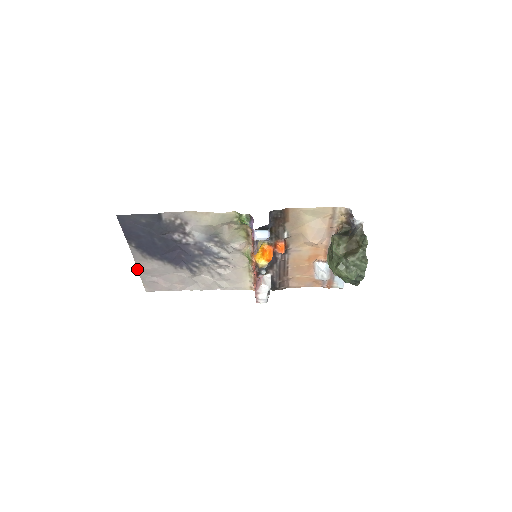
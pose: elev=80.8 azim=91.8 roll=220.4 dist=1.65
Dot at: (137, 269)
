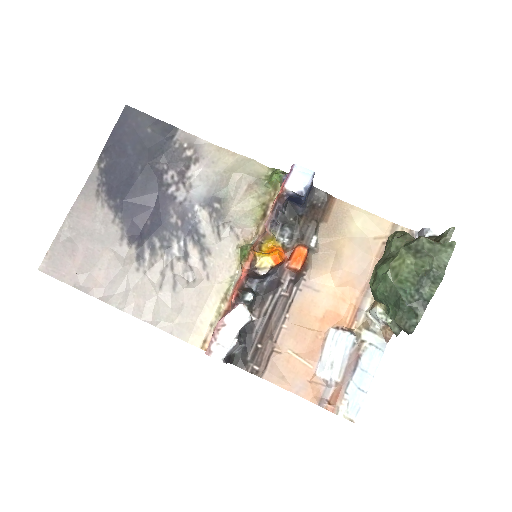
Dot at: (68, 213)
